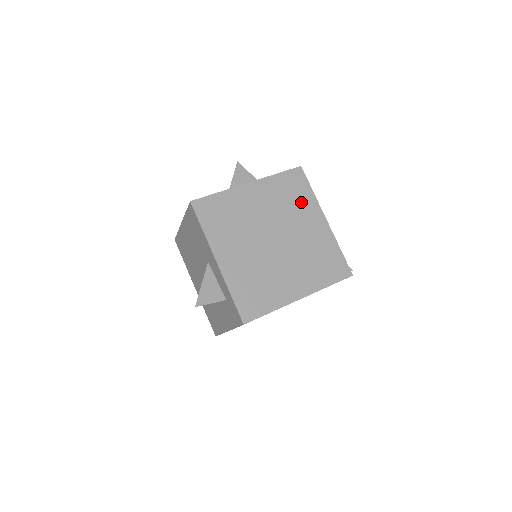
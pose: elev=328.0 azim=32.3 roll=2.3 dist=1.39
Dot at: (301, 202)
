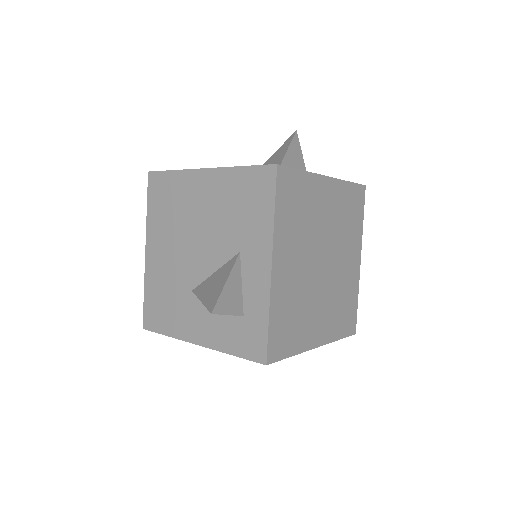
Dot at: (353, 228)
